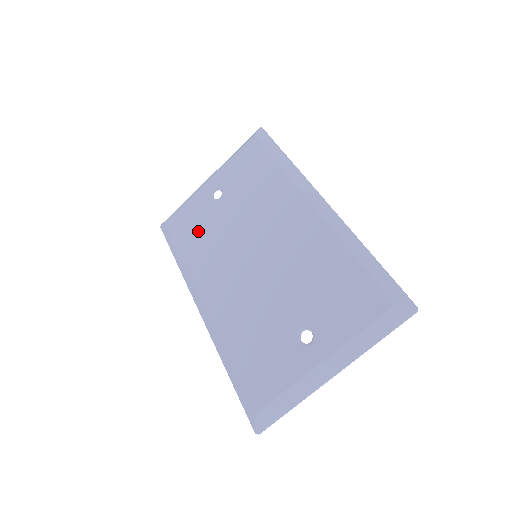
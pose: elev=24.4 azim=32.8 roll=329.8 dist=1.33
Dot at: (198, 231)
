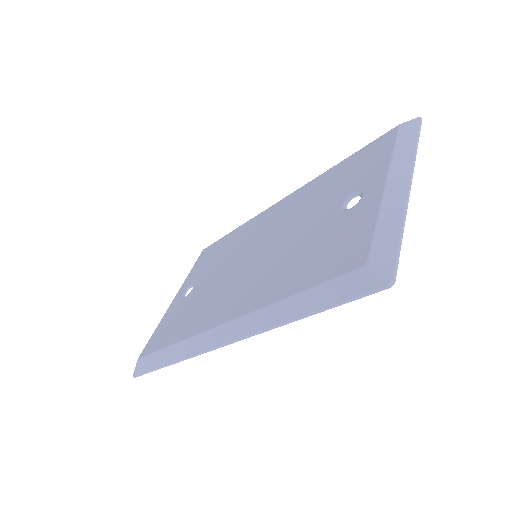
Dot at: (182, 317)
